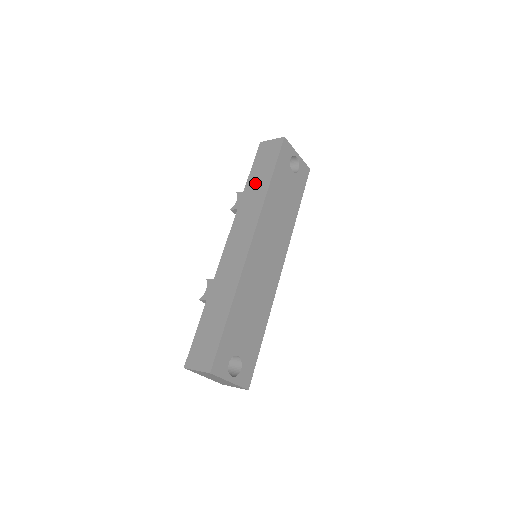
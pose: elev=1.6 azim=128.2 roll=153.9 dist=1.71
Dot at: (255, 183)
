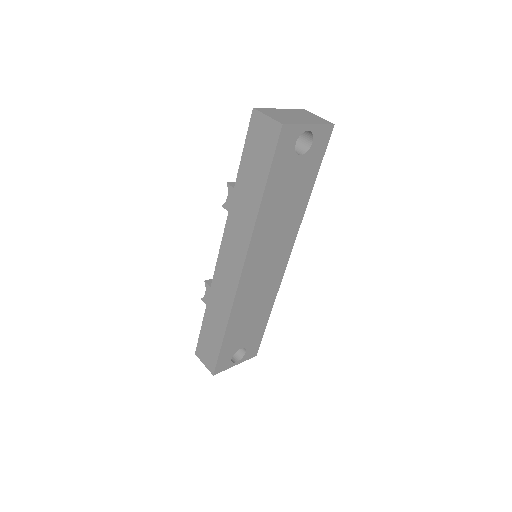
Dot at: (246, 186)
